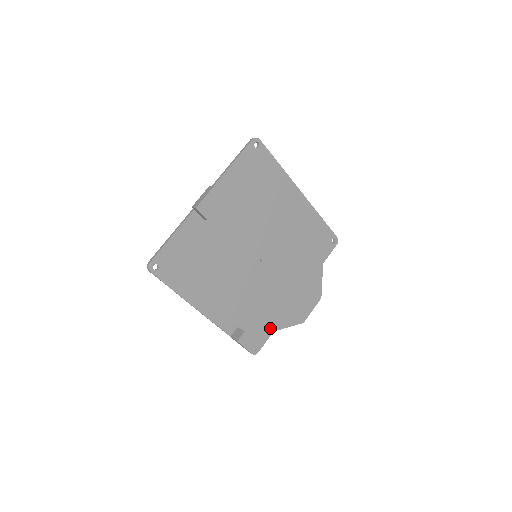
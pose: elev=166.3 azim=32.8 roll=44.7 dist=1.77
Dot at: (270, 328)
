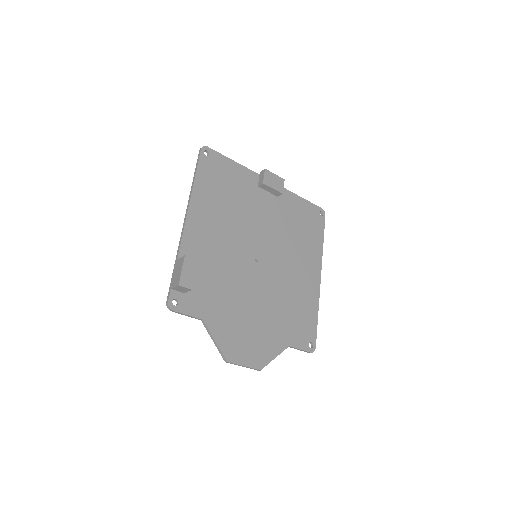
Dot at: (204, 312)
